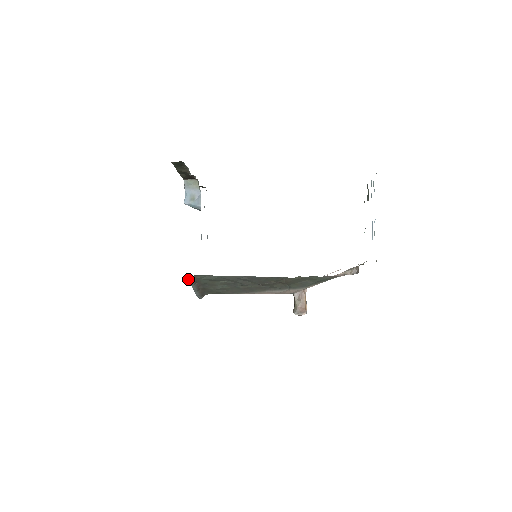
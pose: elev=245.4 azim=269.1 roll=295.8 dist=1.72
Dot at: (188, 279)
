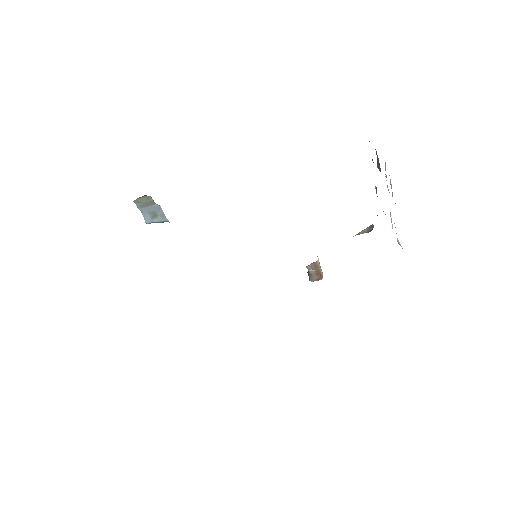
Dot at: occluded
